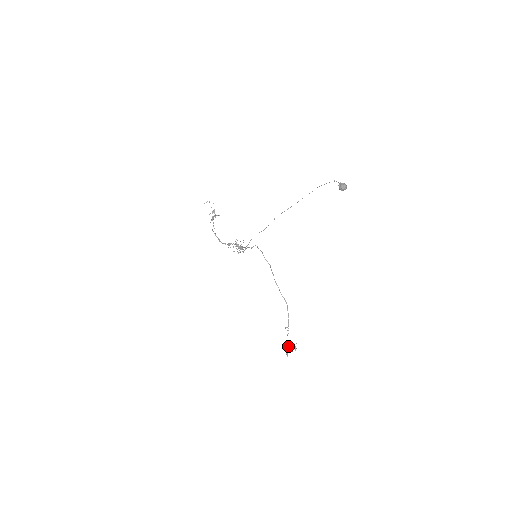
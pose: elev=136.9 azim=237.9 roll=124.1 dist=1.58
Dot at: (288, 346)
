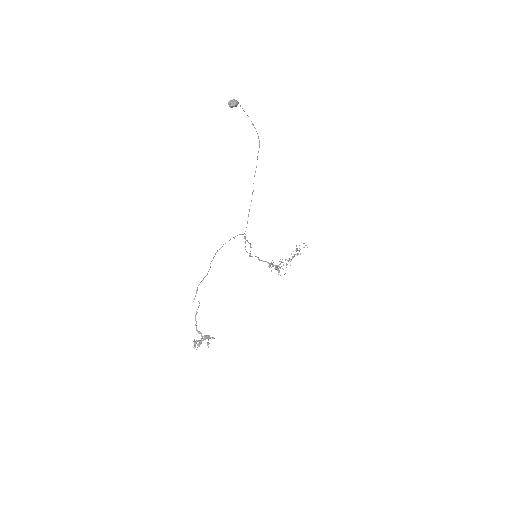
Dot at: (202, 337)
